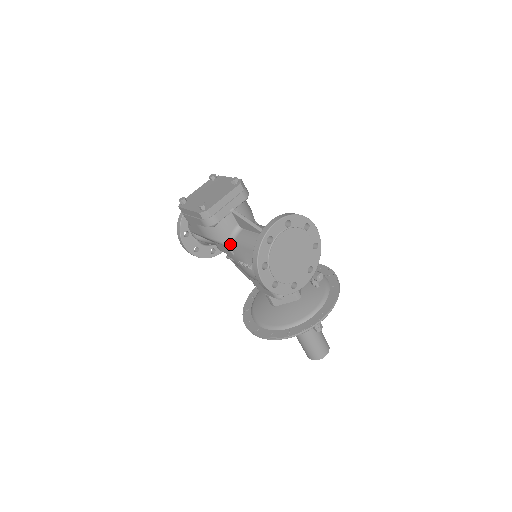
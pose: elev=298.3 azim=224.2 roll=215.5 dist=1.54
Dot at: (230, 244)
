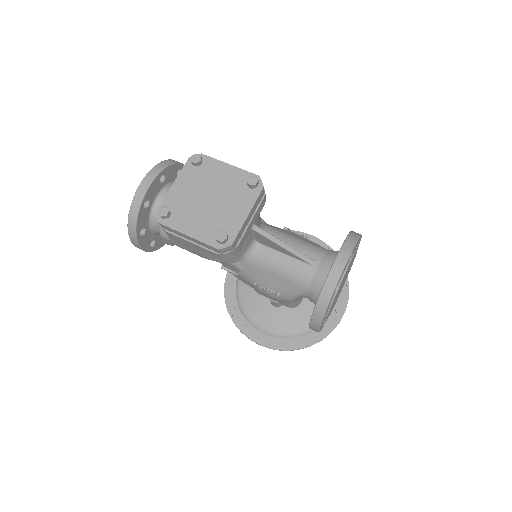
Dot at: (239, 262)
